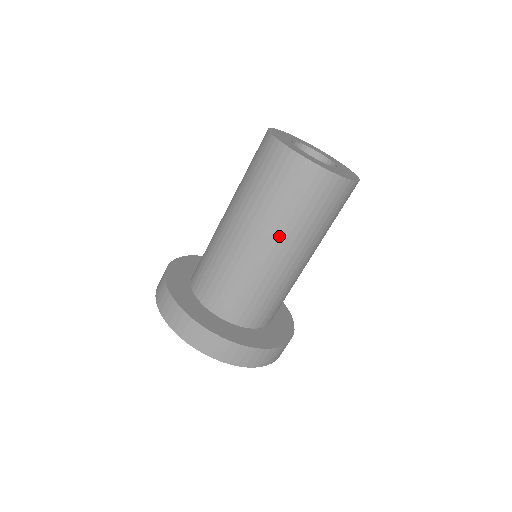
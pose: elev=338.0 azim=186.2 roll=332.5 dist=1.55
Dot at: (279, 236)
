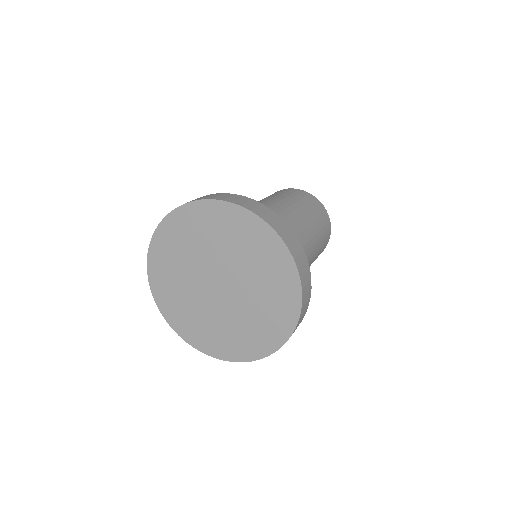
Dot at: (311, 230)
